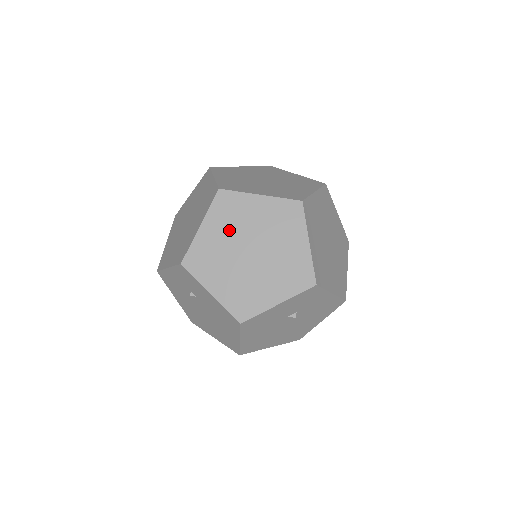
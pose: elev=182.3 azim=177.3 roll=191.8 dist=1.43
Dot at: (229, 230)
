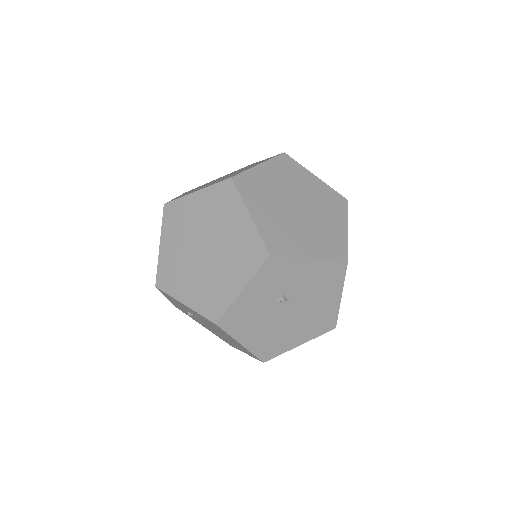
Dot at: (181, 237)
